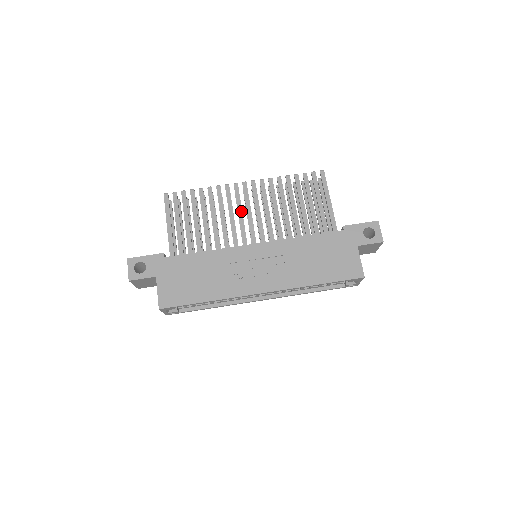
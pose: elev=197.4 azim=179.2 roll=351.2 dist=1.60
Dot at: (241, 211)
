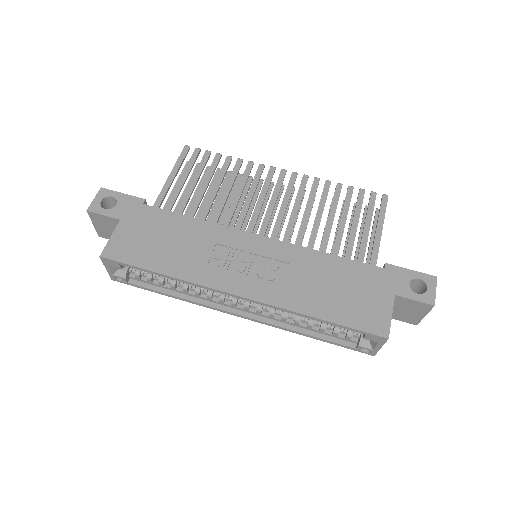
Dot at: (264, 197)
